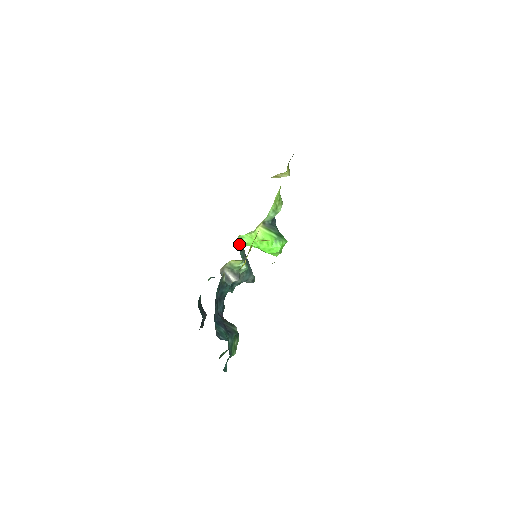
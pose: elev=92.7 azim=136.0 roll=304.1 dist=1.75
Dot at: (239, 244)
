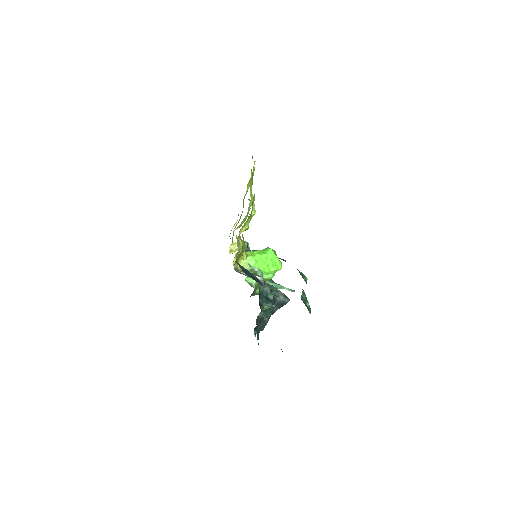
Dot at: occluded
